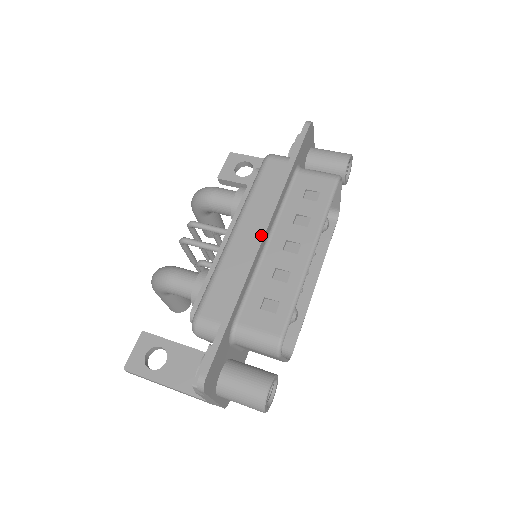
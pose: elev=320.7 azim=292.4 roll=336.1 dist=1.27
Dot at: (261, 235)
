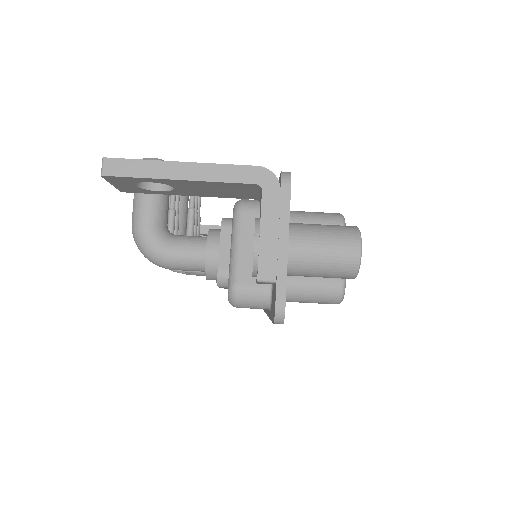
Dot at: occluded
